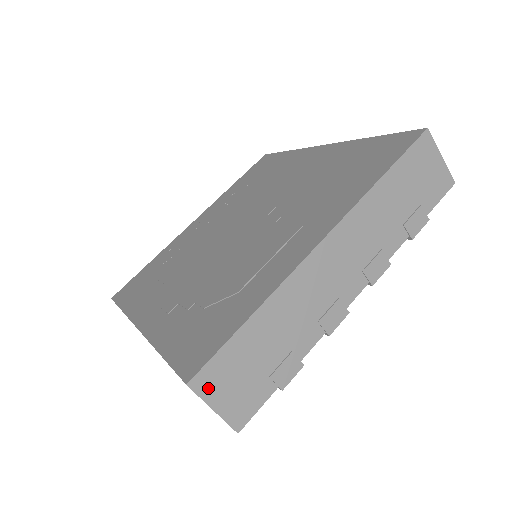
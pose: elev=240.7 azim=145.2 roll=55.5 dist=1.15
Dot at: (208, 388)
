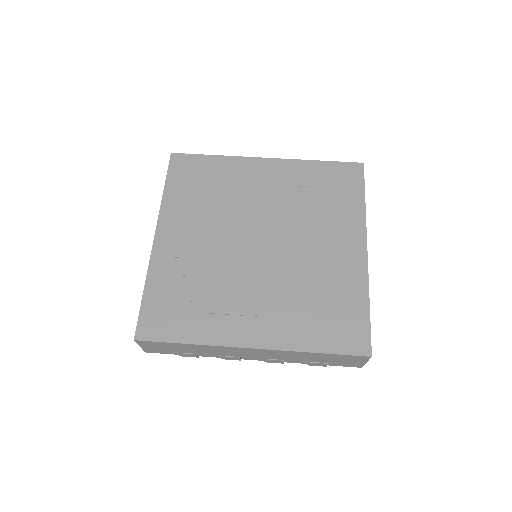
Dot at: (143, 344)
